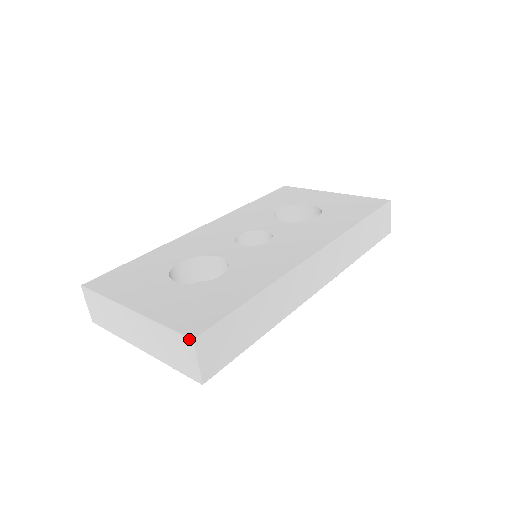
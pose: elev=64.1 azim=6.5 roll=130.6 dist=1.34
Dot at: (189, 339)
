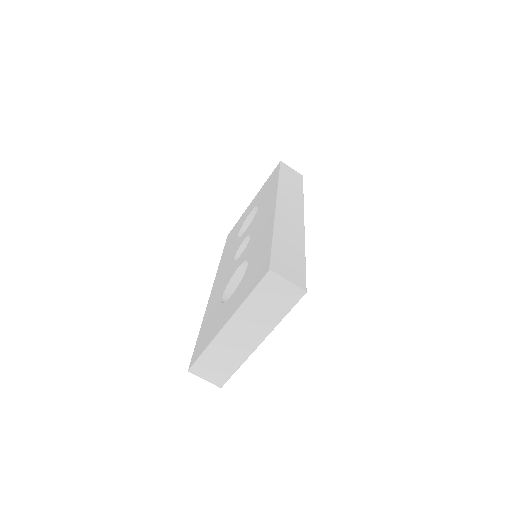
Dot at: (267, 273)
